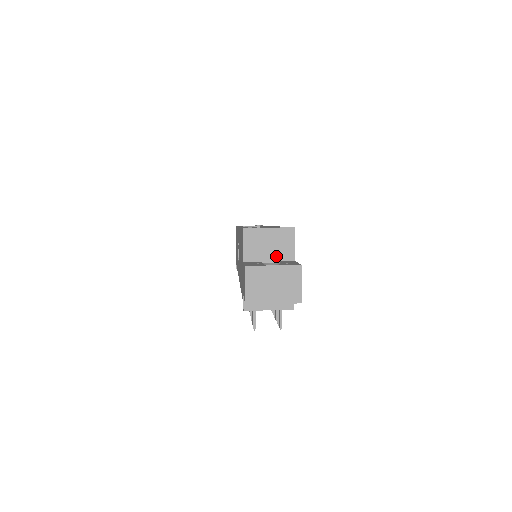
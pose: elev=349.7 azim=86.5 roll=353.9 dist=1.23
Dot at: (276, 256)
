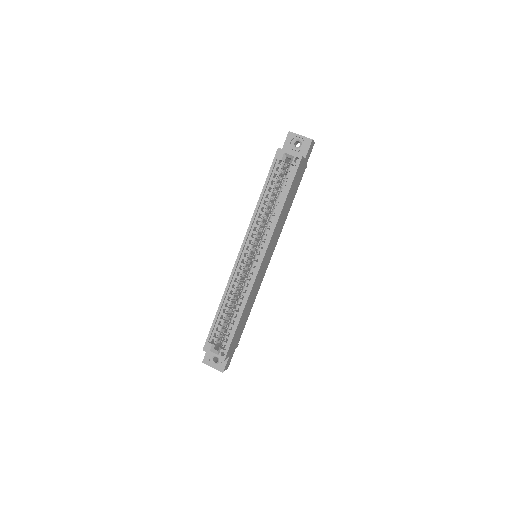
Dot at: occluded
